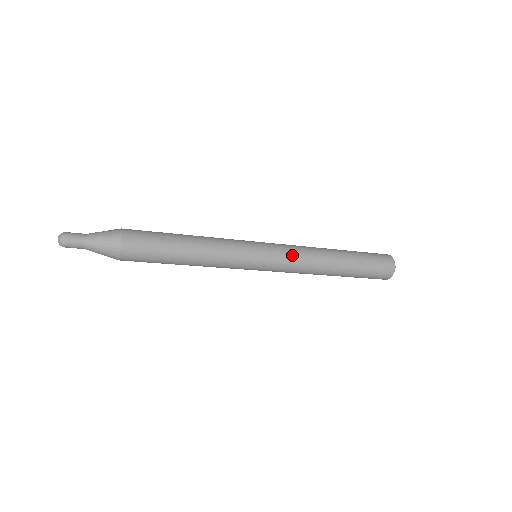
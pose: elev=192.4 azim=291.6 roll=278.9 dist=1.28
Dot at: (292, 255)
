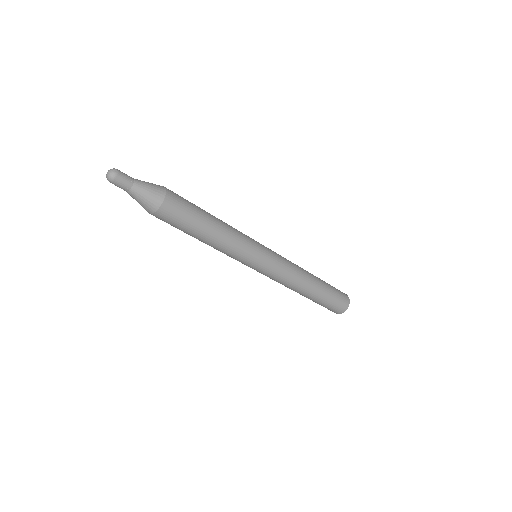
Dot at: (284, 258)
